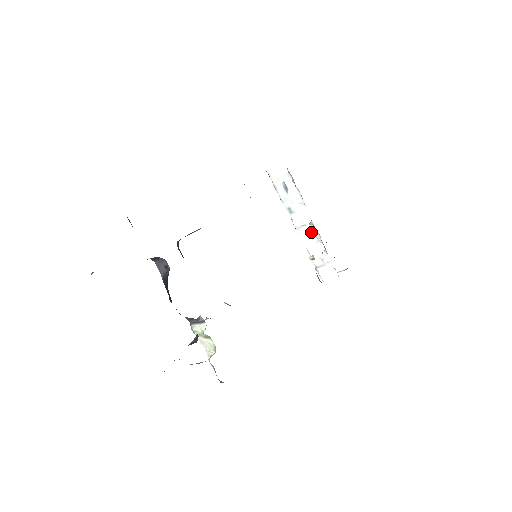
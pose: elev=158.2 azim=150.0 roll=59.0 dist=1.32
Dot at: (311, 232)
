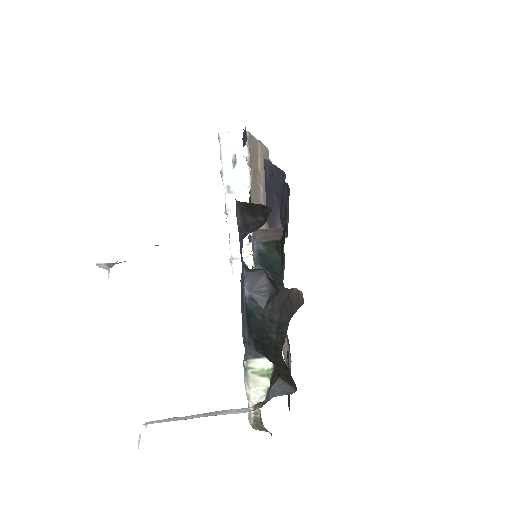
Dot at: occluded
